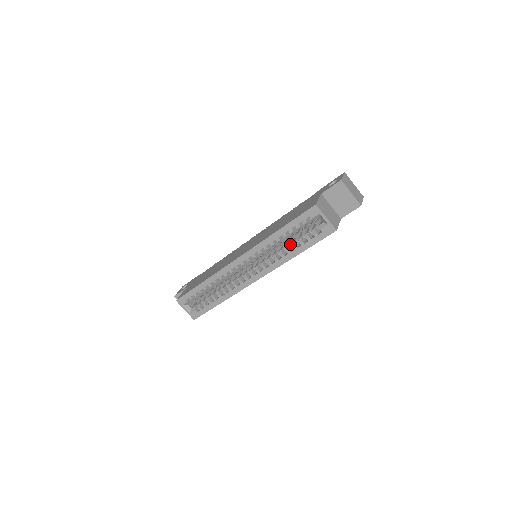
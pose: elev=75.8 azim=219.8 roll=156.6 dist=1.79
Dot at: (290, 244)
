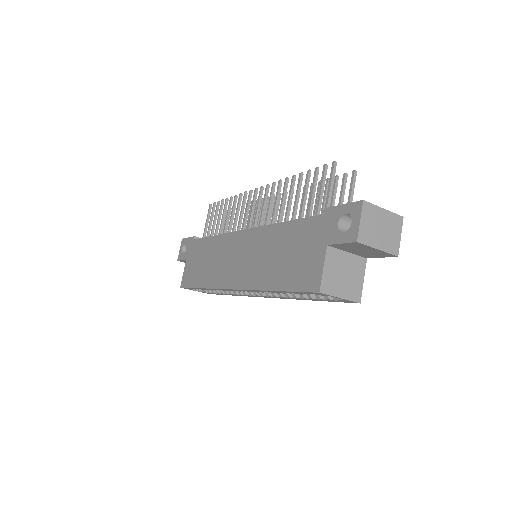
Dot at: occluded
